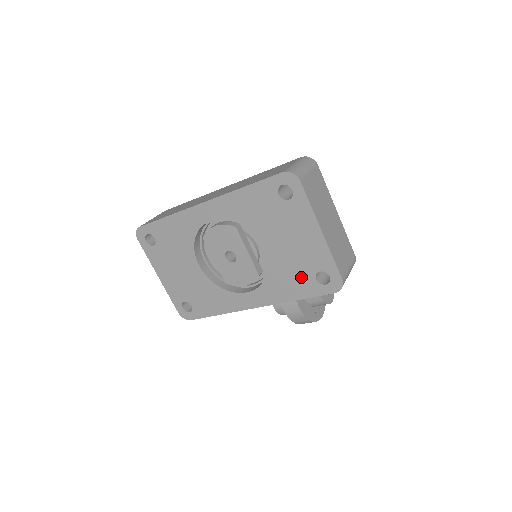
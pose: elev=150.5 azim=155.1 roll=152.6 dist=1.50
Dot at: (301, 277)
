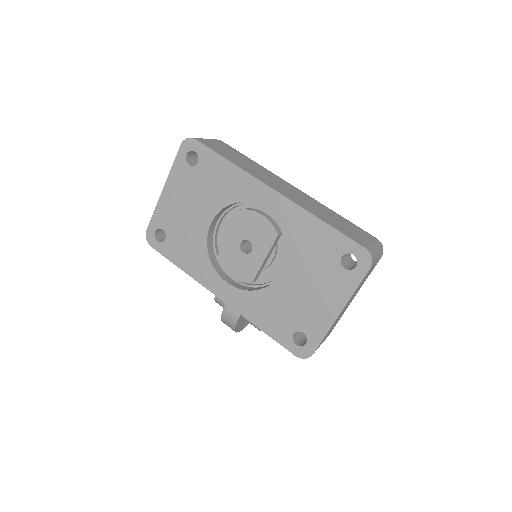
Dot at: (284, 320)
